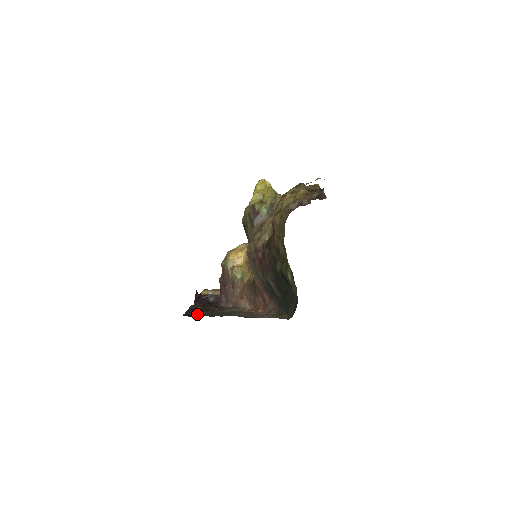
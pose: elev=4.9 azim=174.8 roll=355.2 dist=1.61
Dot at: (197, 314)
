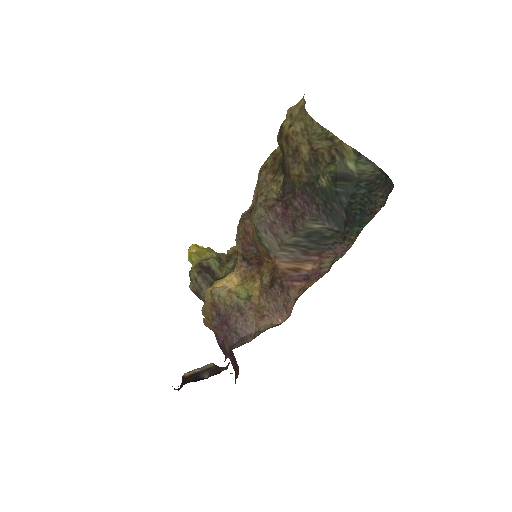
Dot at: occluded
